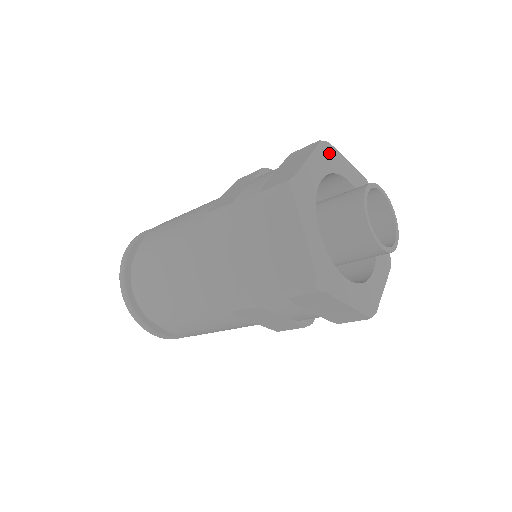
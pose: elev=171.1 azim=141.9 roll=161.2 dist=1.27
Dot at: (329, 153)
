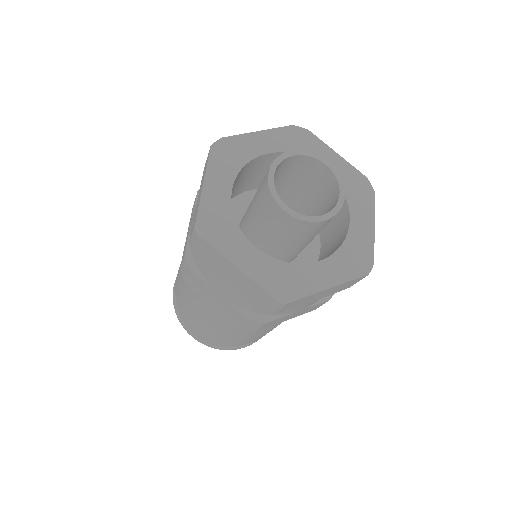
Dot at: (302, 138)
